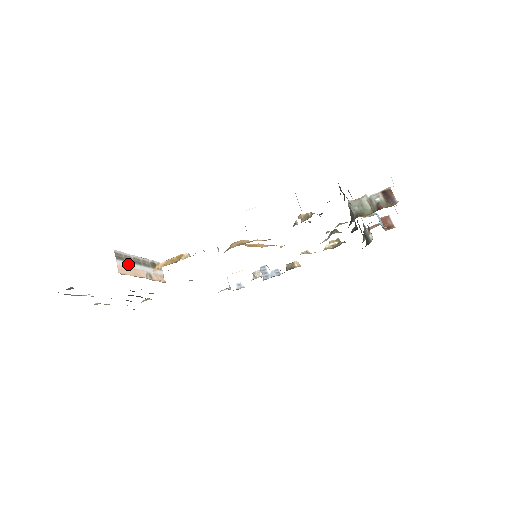
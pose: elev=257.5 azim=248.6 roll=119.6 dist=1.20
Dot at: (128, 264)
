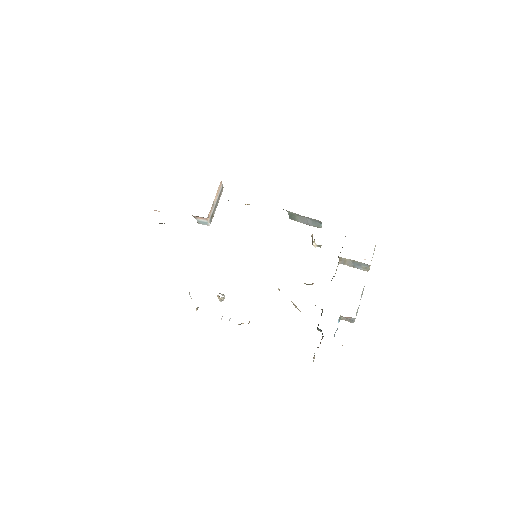
Dot at: (220, 193)
